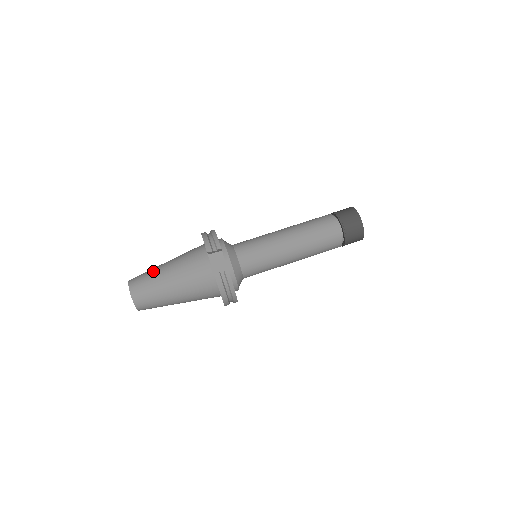
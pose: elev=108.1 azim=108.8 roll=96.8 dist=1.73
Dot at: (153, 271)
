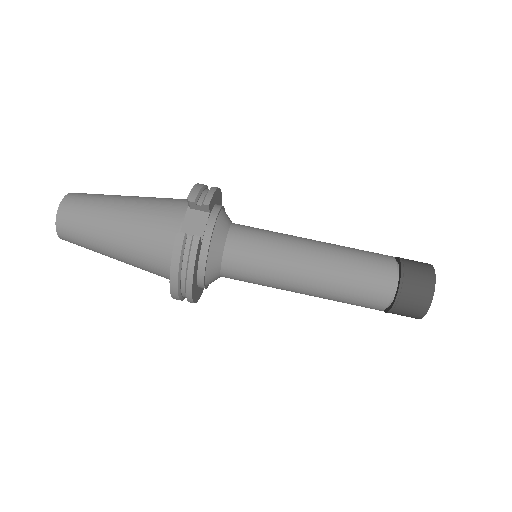
Dot at: (108, 195)
